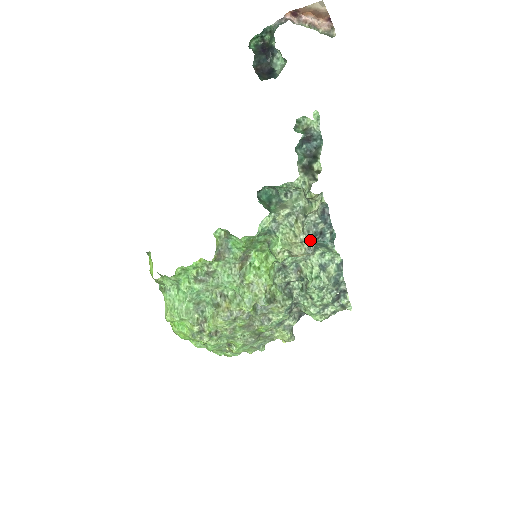
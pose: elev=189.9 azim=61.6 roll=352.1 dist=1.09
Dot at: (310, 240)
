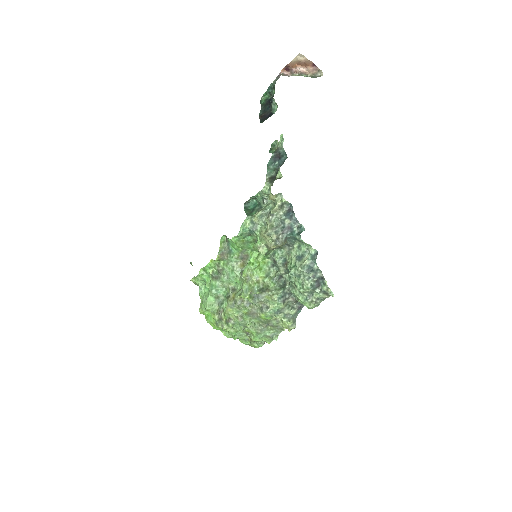
Dot at: (278, 234)
